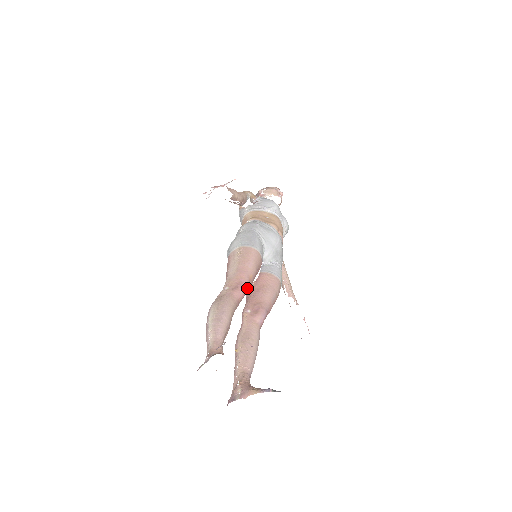
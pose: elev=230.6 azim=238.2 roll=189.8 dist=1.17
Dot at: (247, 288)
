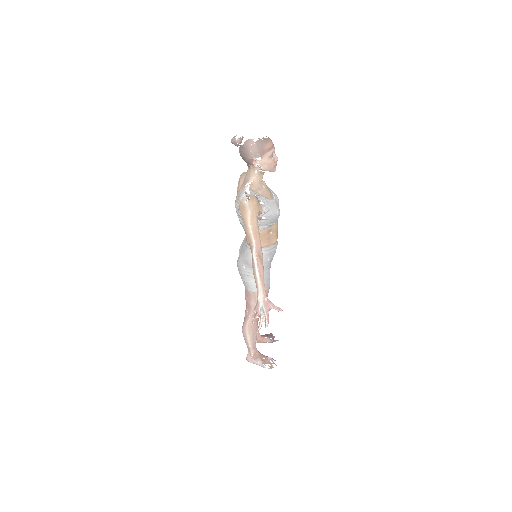
Dot at: occluded
